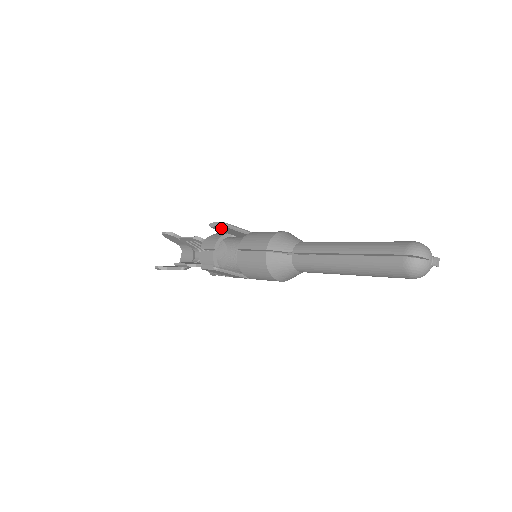
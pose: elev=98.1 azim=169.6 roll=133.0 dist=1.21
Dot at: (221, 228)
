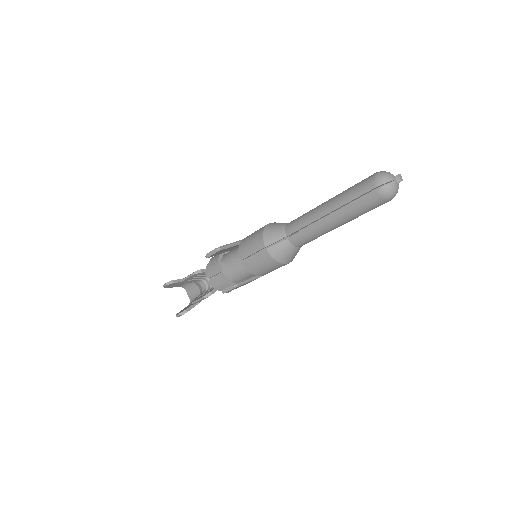
Dot at: (217, 253)
